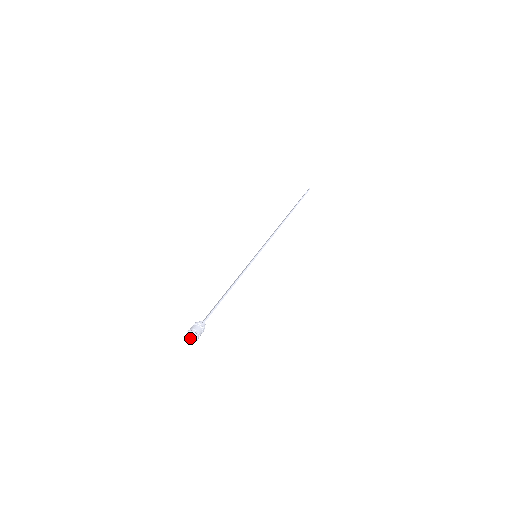
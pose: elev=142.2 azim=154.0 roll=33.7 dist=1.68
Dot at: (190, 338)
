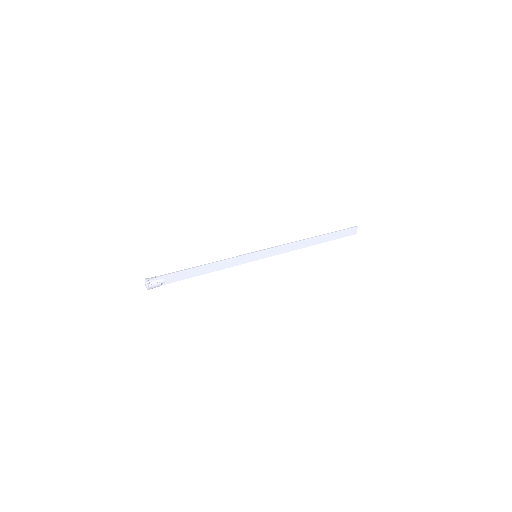
Dot at: (147, 289)
